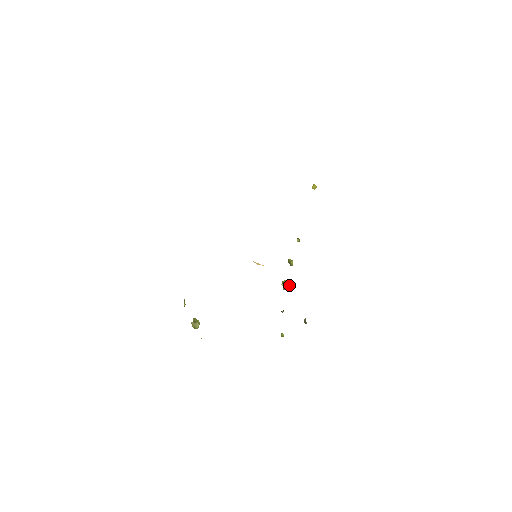
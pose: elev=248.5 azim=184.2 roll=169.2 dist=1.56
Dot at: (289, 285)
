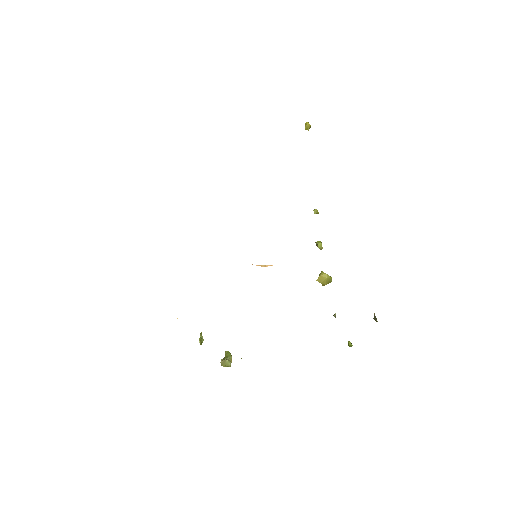
Dot at: (328, 277)
